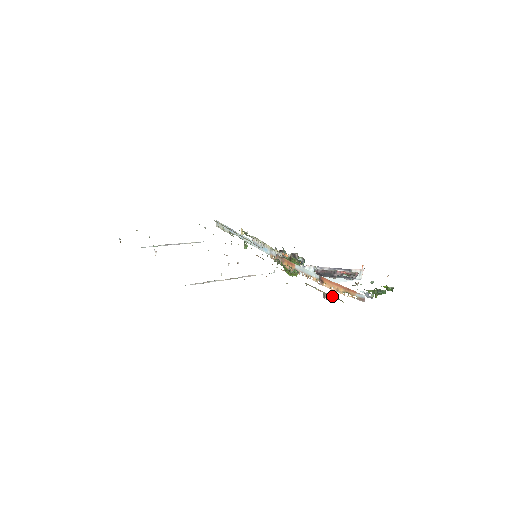
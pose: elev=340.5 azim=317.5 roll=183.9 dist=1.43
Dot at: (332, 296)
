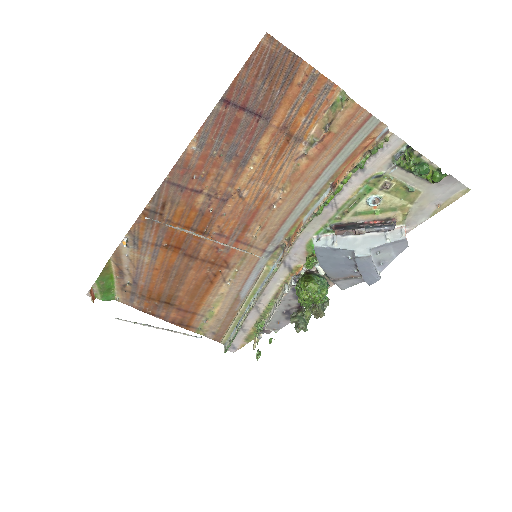
Dot at: (334, 114)
